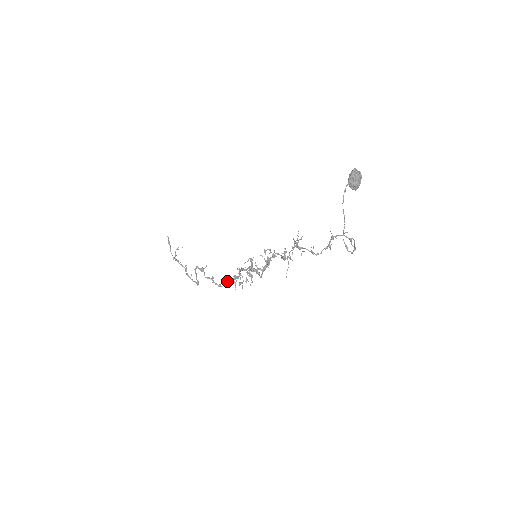
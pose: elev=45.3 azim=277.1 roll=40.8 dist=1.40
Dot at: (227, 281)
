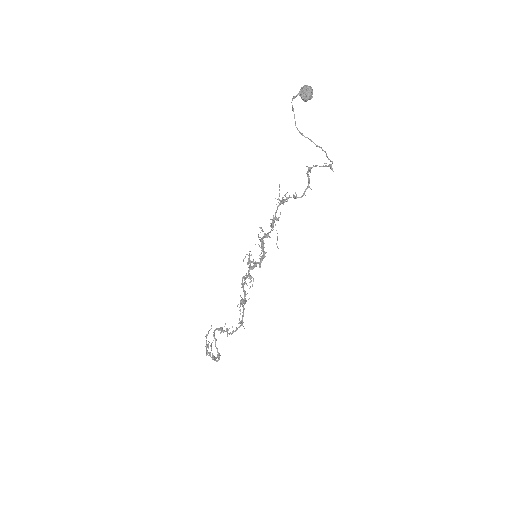
Dot at: (240, 323)
